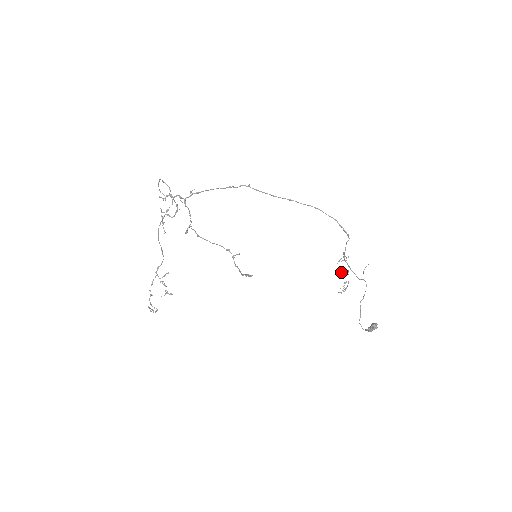
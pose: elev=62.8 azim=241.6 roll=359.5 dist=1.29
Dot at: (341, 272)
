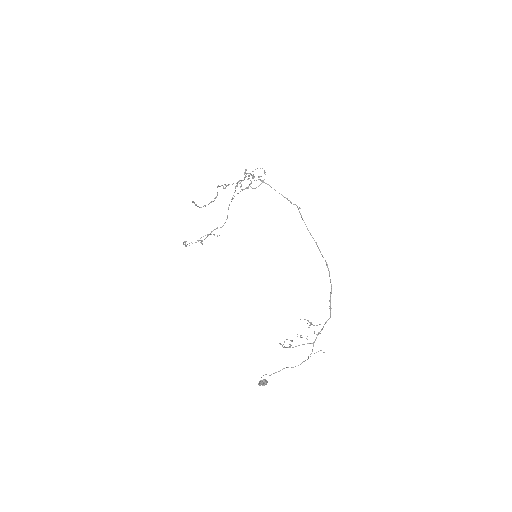
Dot at: occluded
